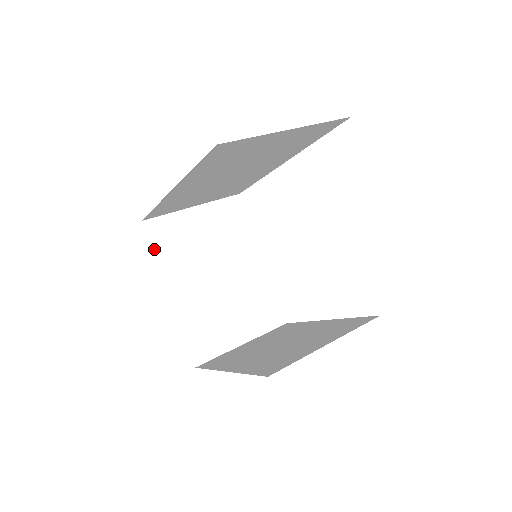
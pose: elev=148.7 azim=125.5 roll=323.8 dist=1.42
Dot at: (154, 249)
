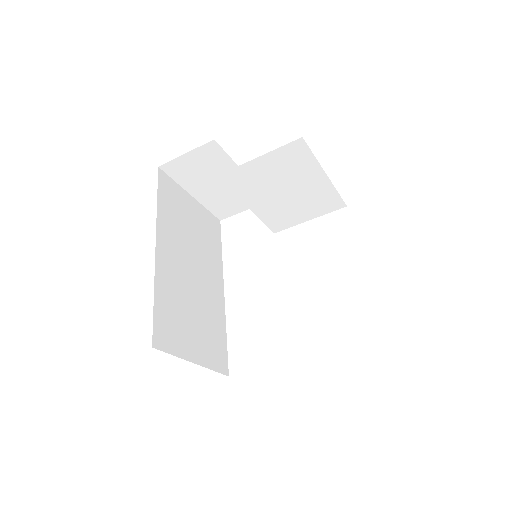
Dot at: occluded
